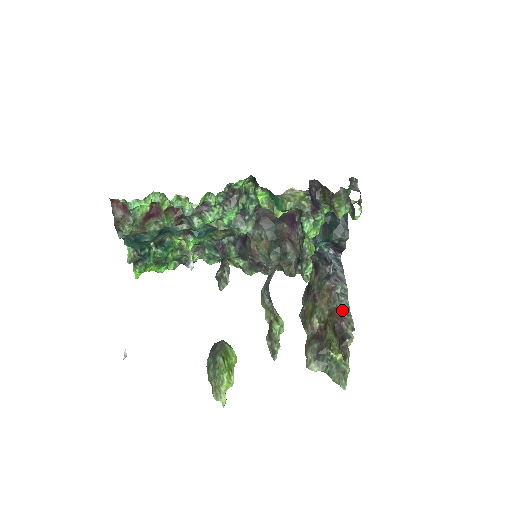
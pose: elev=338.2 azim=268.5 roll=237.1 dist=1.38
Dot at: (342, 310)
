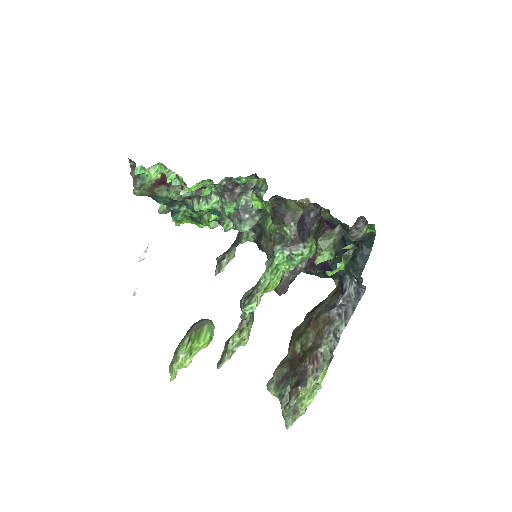
Dot at: (323, 351)
